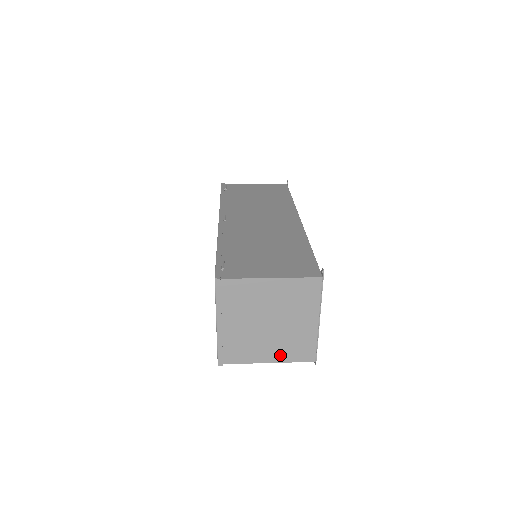
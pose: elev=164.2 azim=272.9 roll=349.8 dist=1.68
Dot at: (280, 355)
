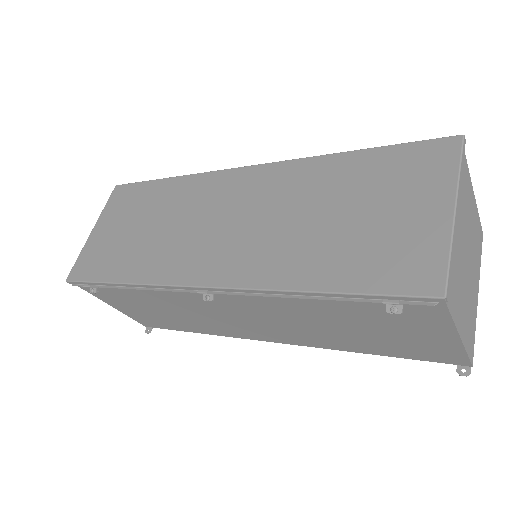
Dot at: (465, 329)
